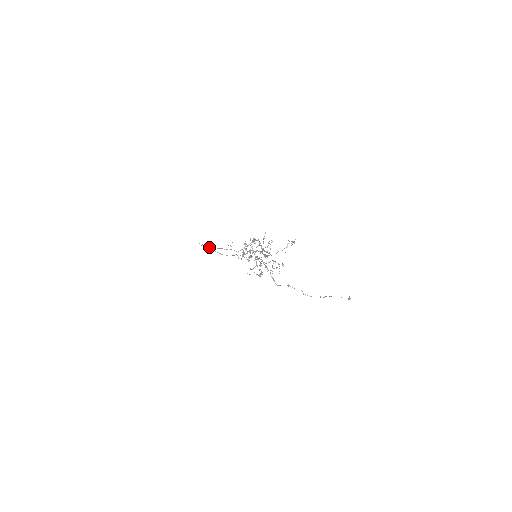
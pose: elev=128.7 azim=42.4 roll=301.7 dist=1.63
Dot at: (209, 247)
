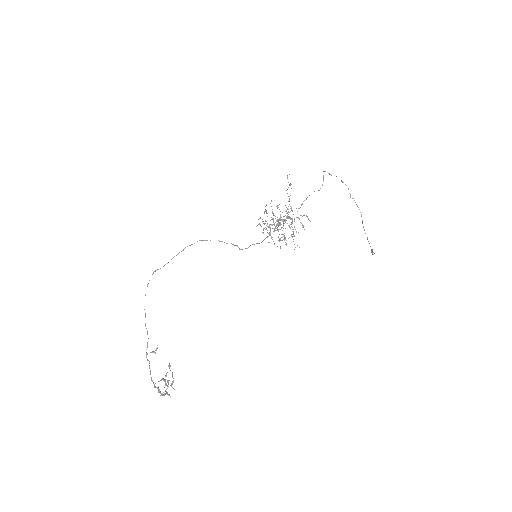
Dot at: occluded
